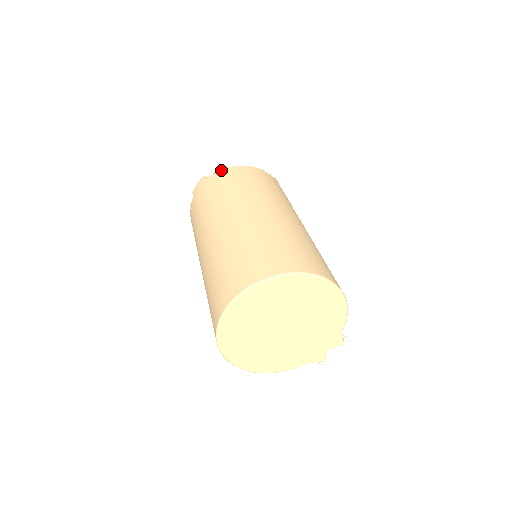
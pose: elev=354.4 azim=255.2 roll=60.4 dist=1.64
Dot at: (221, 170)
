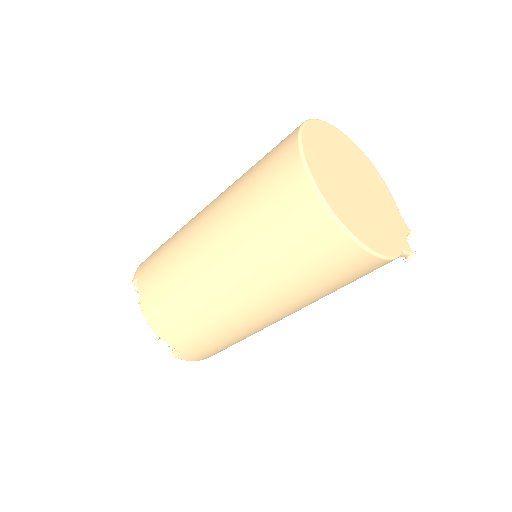
Dot at: occluded
